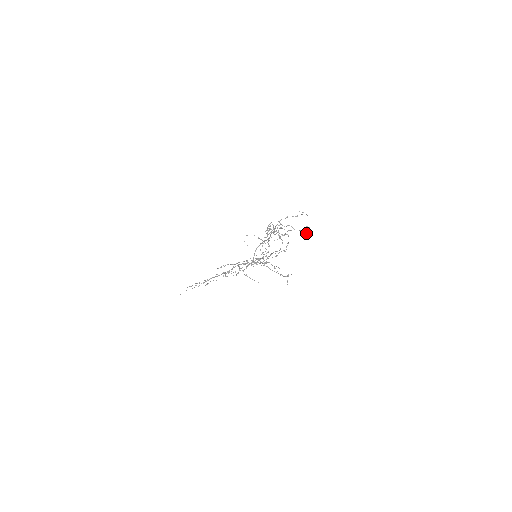
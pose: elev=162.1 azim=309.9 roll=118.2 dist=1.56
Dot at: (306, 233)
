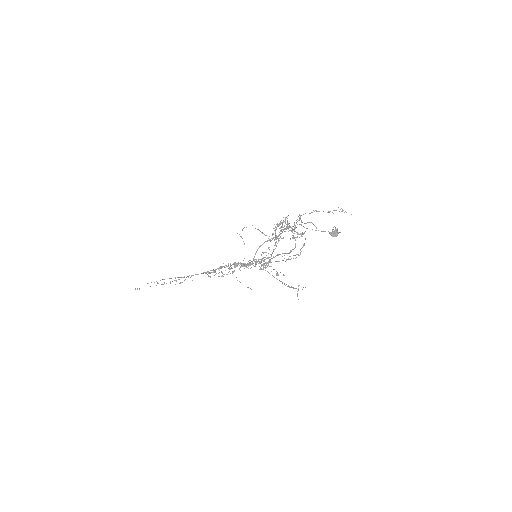
Dot at: (332, 235)
